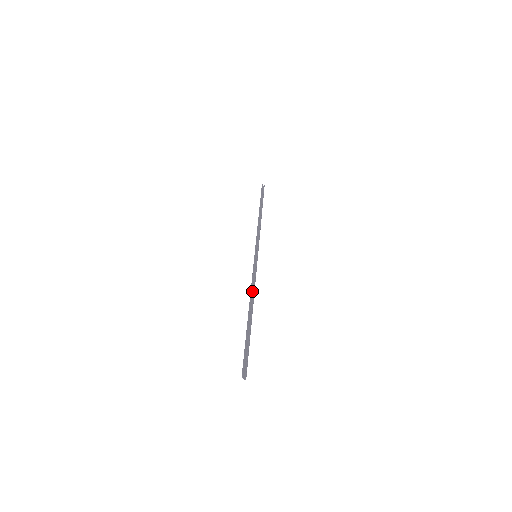
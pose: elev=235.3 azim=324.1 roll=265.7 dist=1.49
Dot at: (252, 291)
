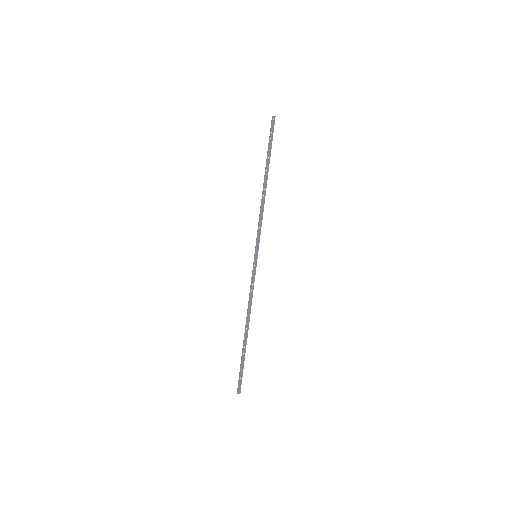
Dot at: (250, 305)
